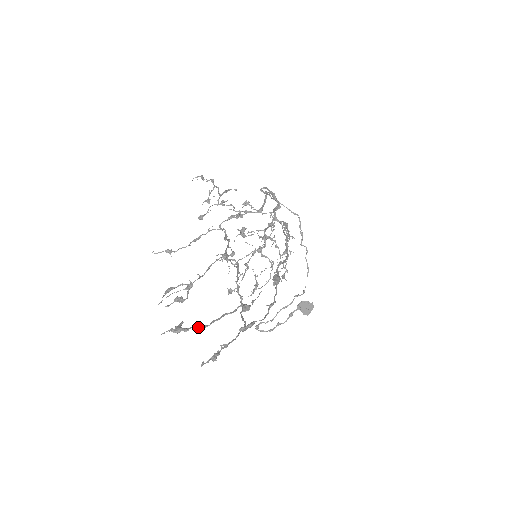
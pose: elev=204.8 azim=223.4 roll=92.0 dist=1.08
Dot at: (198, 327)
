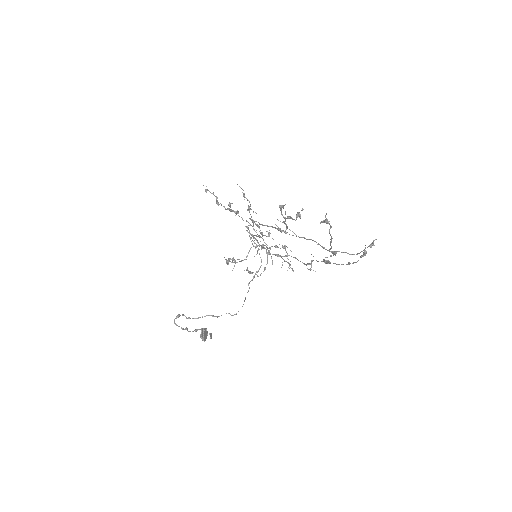
Dot at: occluded
